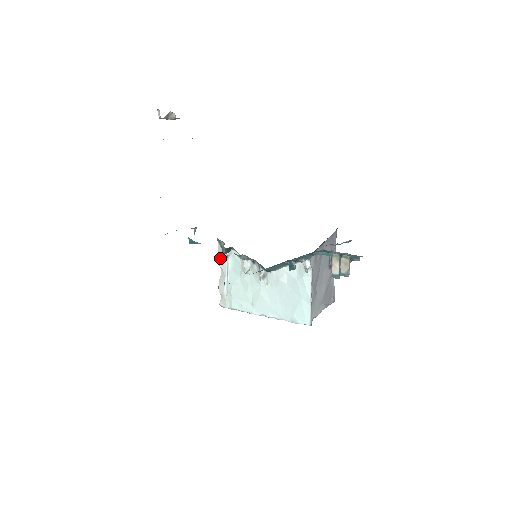
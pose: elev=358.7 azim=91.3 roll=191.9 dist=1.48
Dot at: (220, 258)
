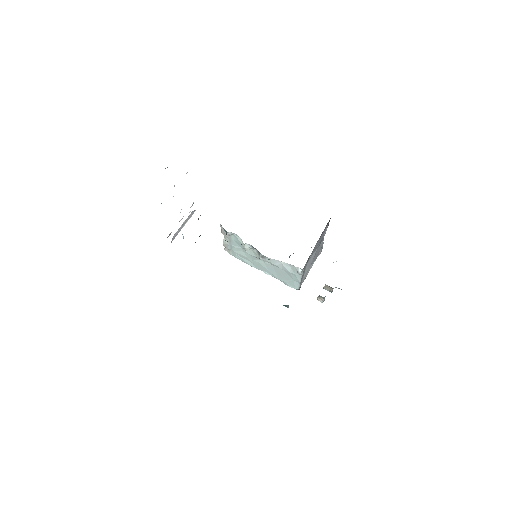
Dot at: (223, 233)
